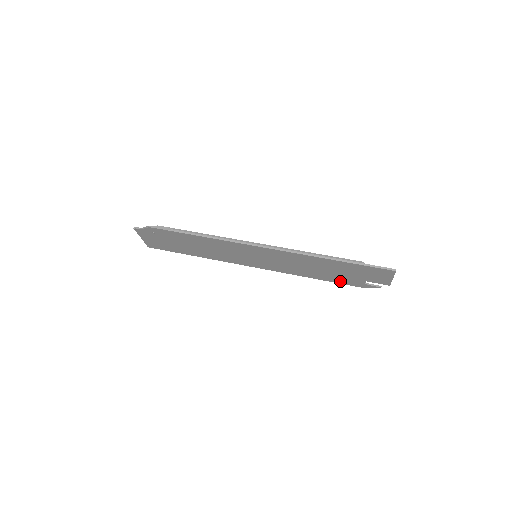
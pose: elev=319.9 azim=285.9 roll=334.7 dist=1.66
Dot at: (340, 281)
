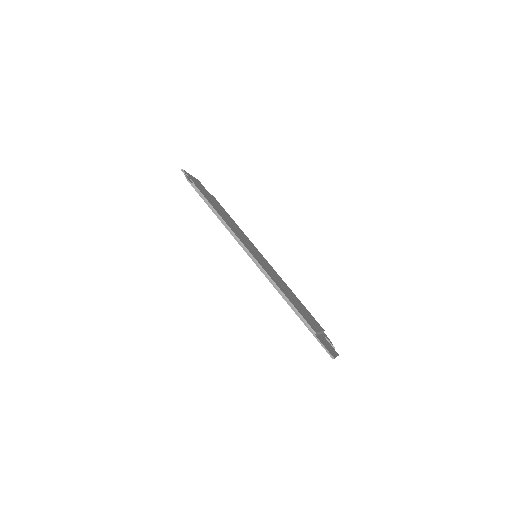
Dot at: occluded
